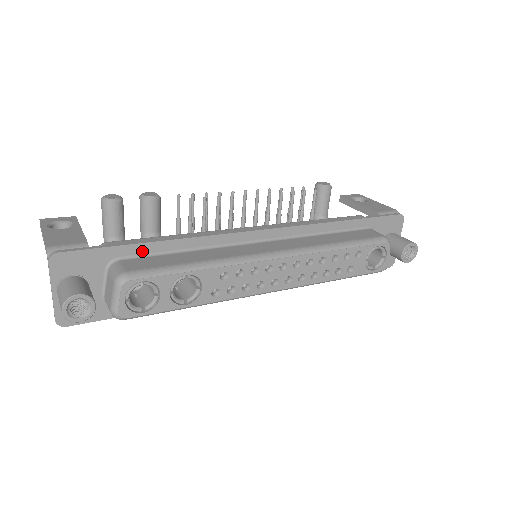
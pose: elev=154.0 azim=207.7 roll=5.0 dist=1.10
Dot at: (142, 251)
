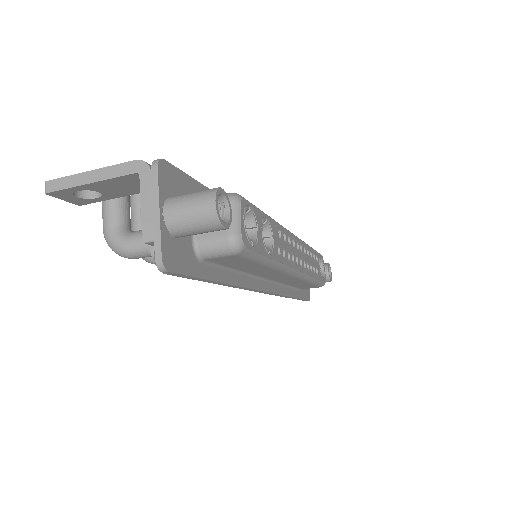
Dot at: occluded
